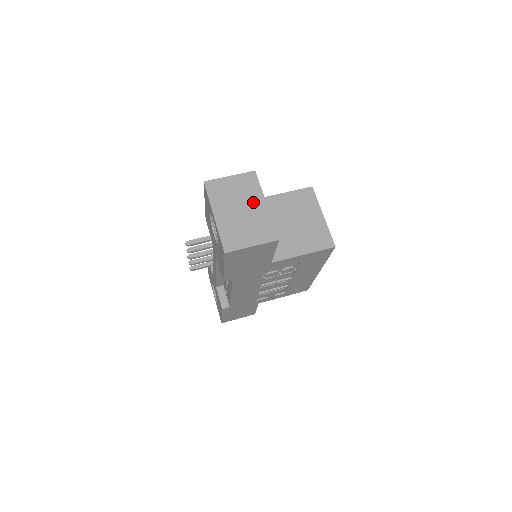
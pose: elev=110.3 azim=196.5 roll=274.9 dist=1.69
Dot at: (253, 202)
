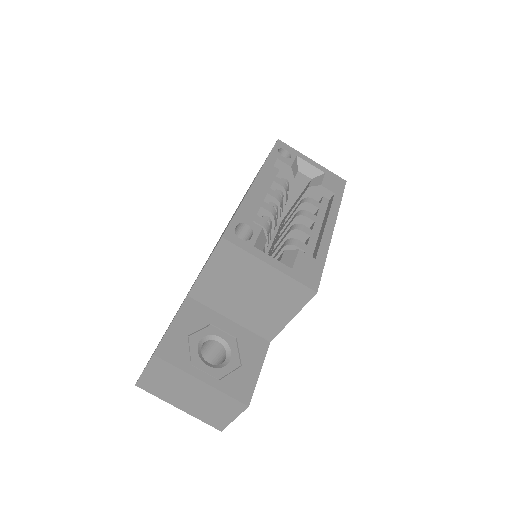
Dot at: (189, 385)
